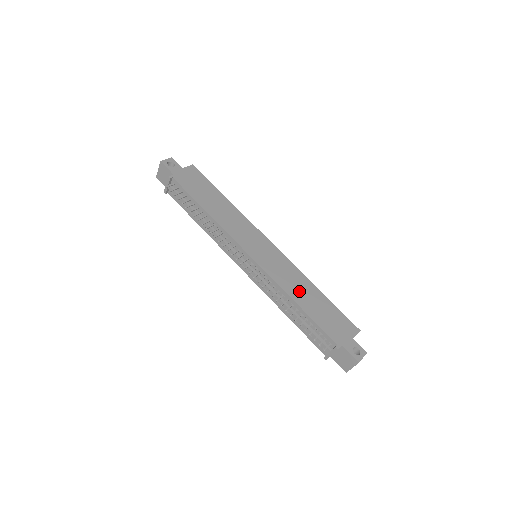
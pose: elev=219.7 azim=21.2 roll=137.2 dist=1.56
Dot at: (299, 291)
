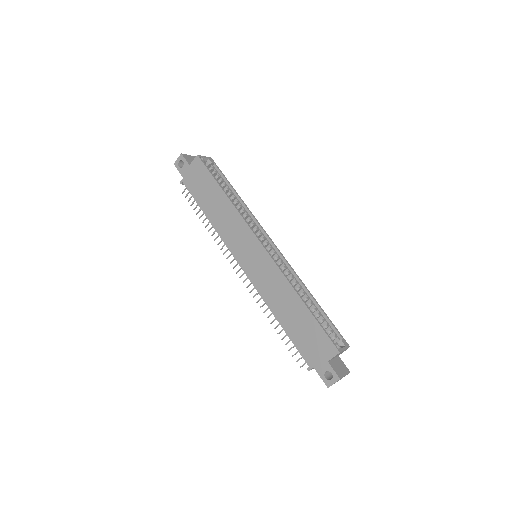
Dot at: (281, 305)
